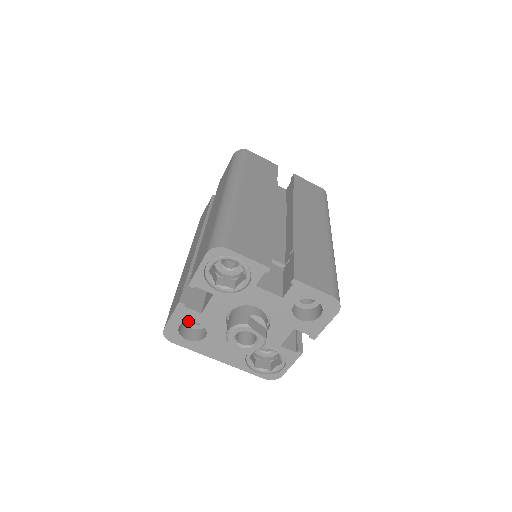
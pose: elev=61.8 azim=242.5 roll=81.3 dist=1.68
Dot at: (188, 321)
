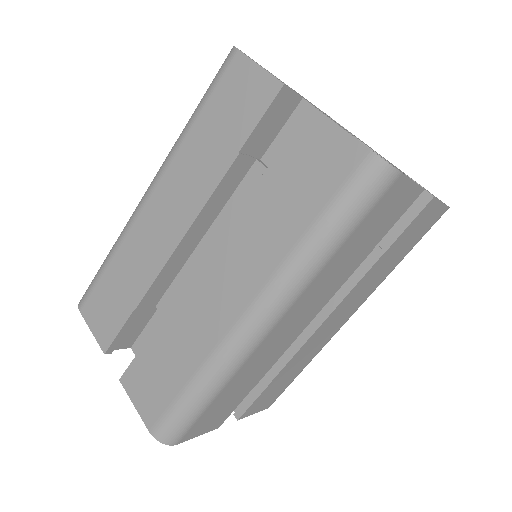
Dot at: occluded
